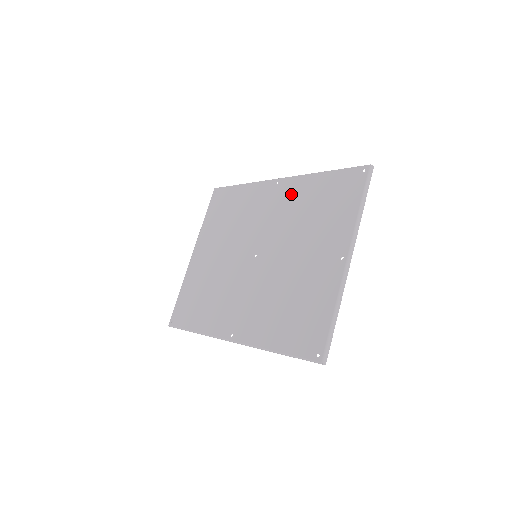
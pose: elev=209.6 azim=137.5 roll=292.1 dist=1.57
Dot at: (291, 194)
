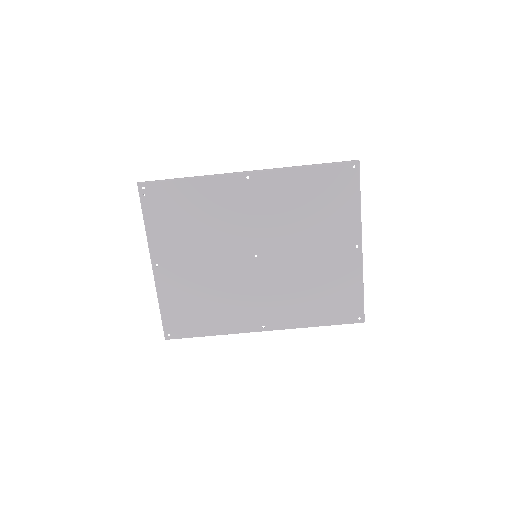
Dot at: (274, 191)
